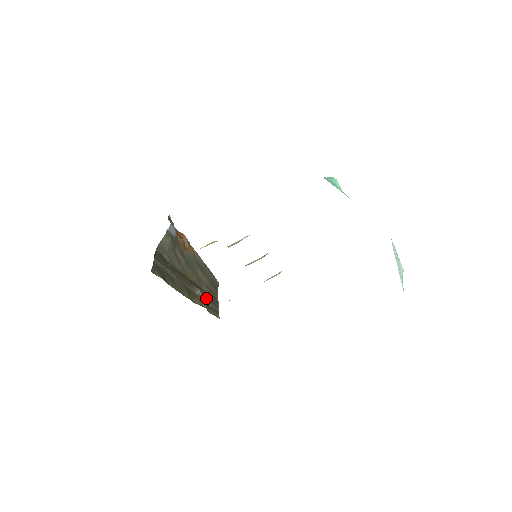
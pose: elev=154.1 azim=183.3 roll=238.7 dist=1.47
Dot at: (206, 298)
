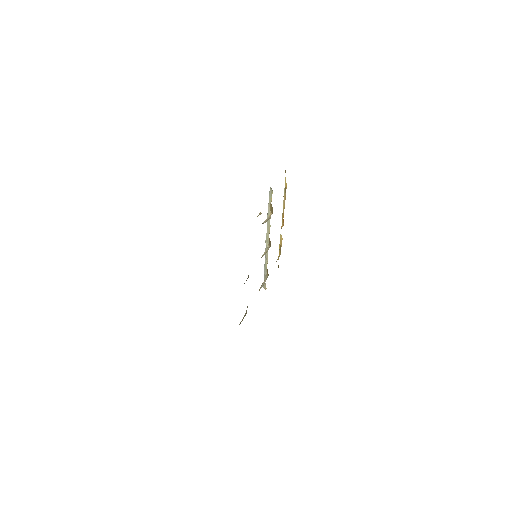
Dot at: occluded
